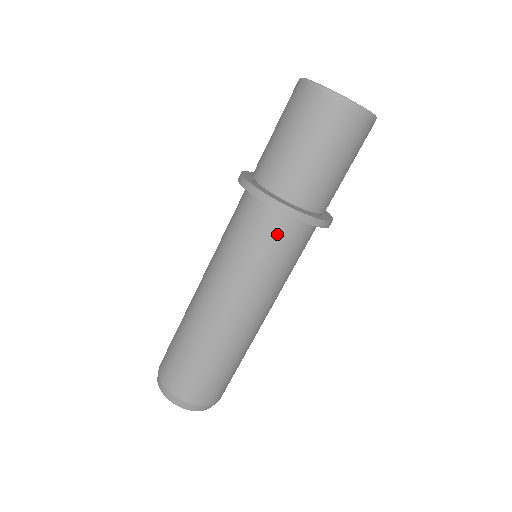
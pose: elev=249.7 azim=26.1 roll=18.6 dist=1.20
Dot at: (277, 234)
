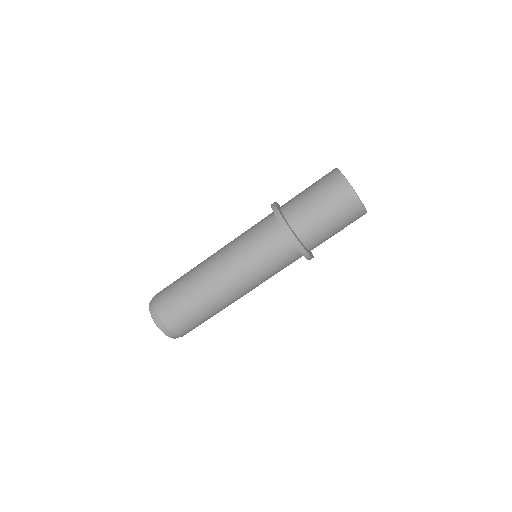
Dot at: (275, 243)
